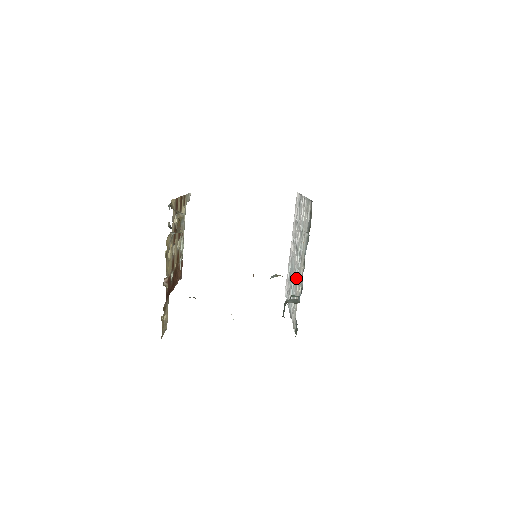
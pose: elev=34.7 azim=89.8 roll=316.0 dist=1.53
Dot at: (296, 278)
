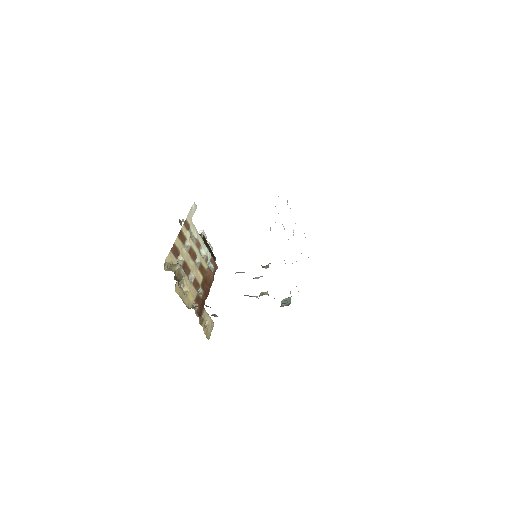
Dot at: occluded
